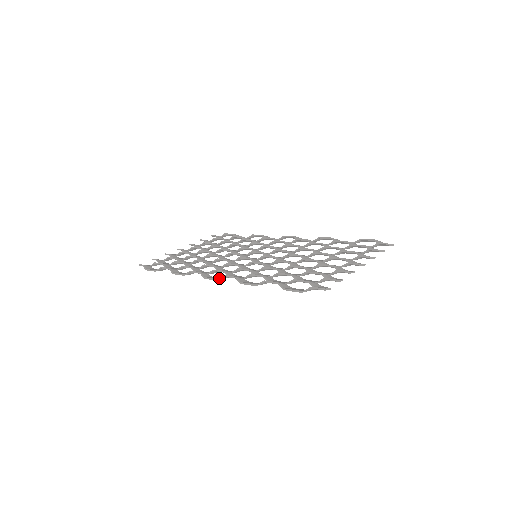
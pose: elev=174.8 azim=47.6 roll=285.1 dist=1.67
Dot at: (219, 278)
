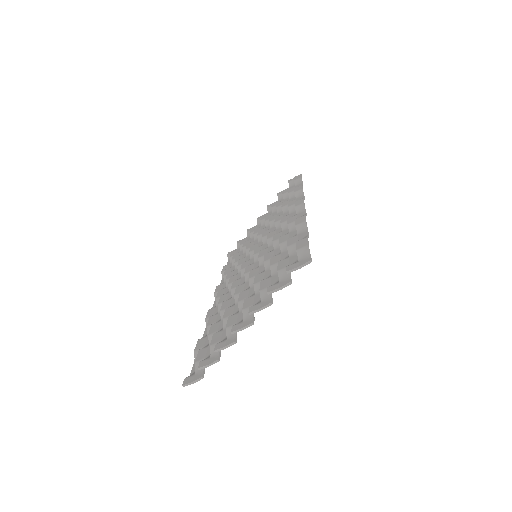
Dot at: occluded
